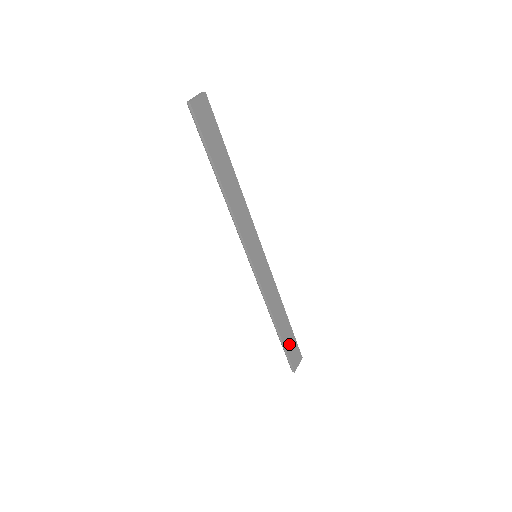
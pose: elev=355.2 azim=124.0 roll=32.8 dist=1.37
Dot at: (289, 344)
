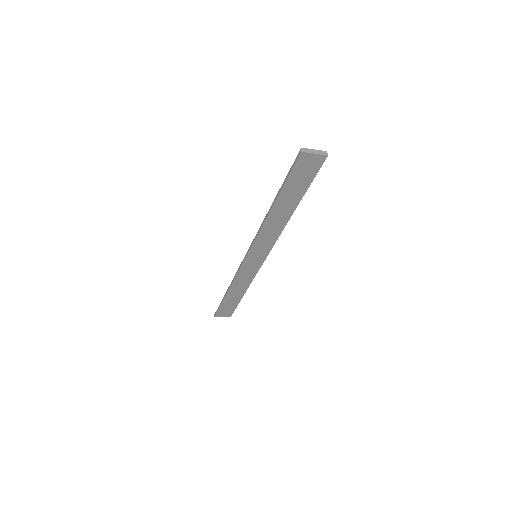
Dot at: (227, 305)
